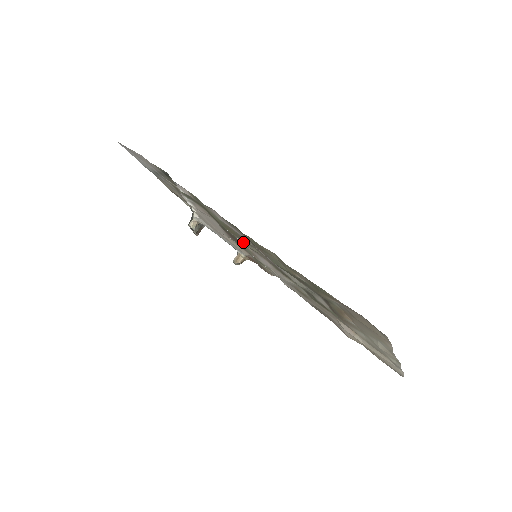
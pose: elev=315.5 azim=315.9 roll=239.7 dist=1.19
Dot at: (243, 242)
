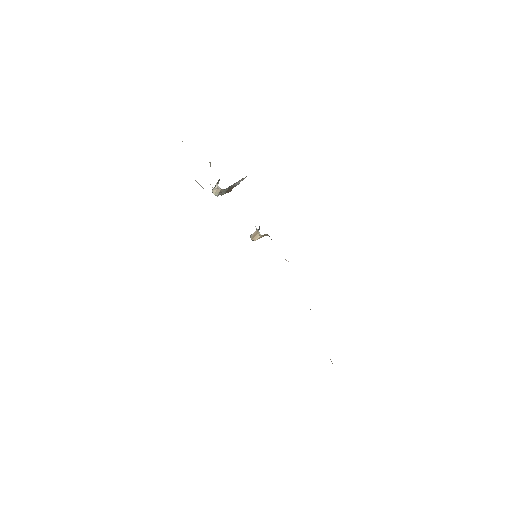
Dot at: occluded
